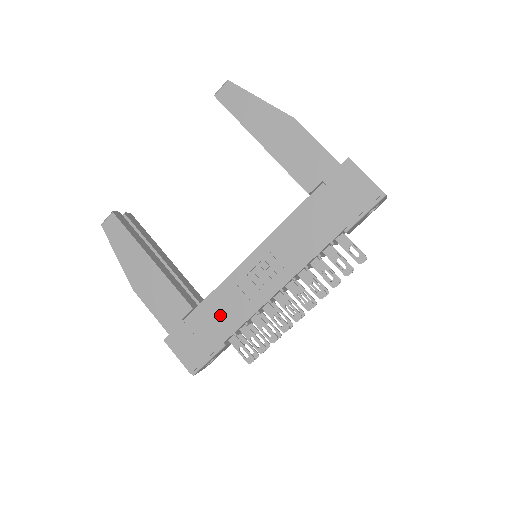
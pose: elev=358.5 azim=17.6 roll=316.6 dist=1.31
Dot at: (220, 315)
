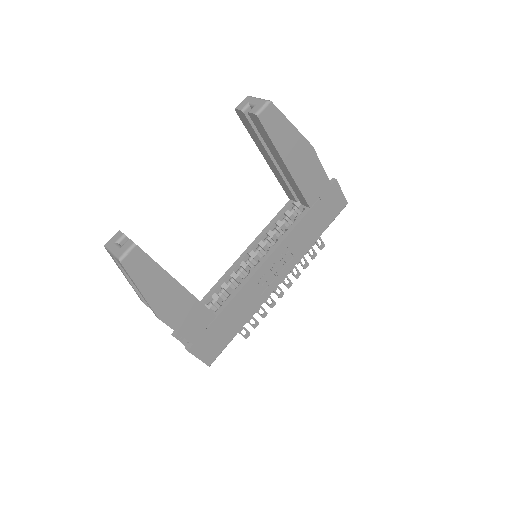
Dot at: (238, 314)
